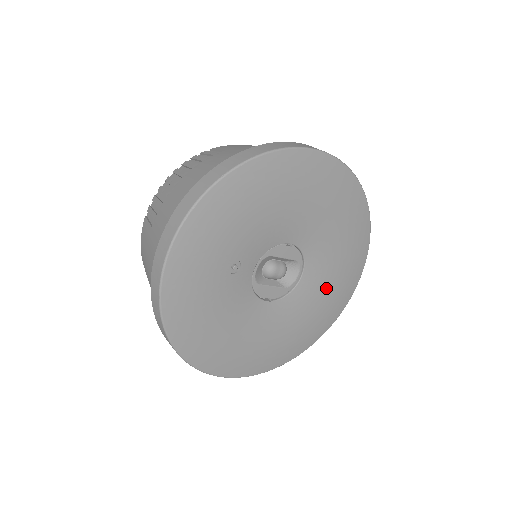
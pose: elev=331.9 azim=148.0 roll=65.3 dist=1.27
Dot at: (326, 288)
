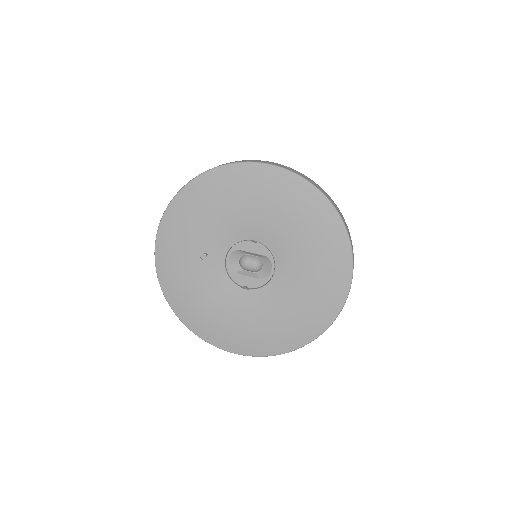
Dot at: (304, 285)
